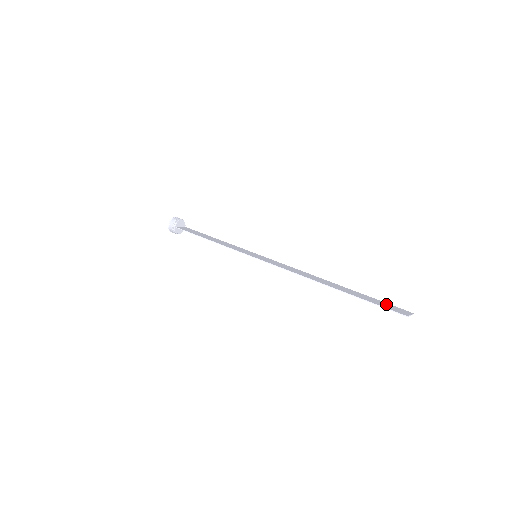
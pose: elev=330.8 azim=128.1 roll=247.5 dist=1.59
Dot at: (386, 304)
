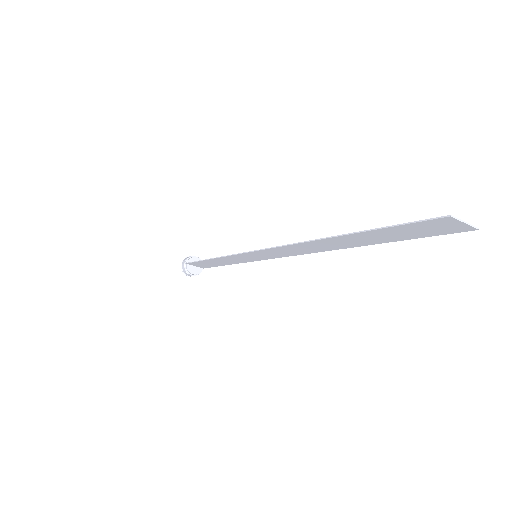
Dot at: (423, 231)
